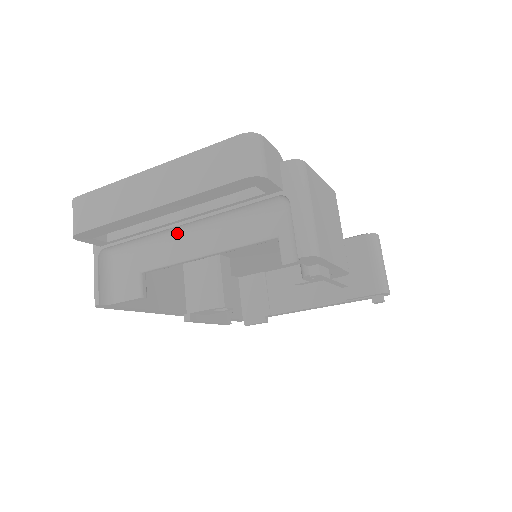
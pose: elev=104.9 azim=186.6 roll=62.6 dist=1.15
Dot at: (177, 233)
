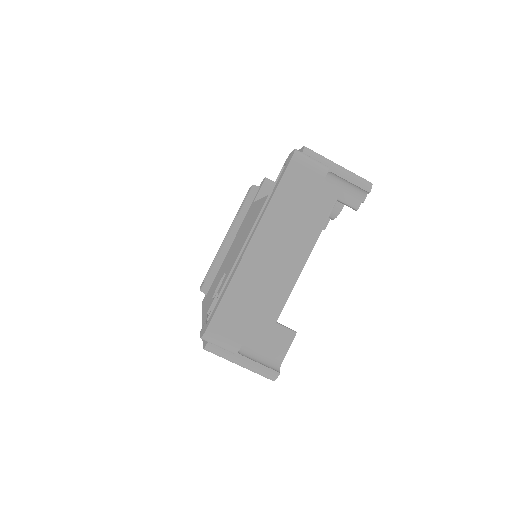
Dot at: occluded
